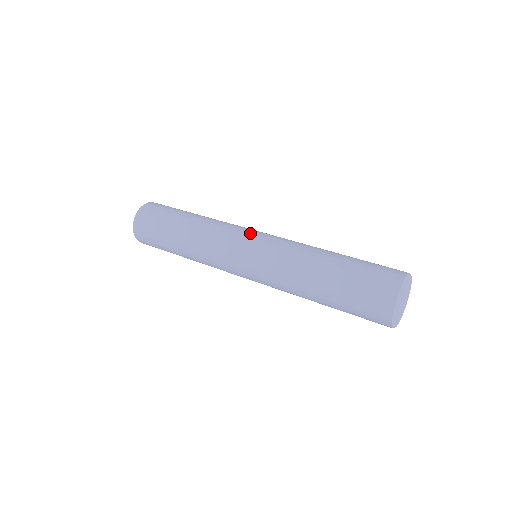
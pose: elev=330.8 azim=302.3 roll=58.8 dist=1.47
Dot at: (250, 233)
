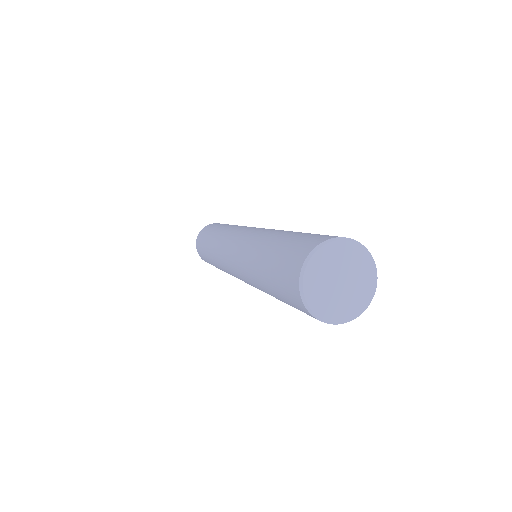
Dot at: occluded
